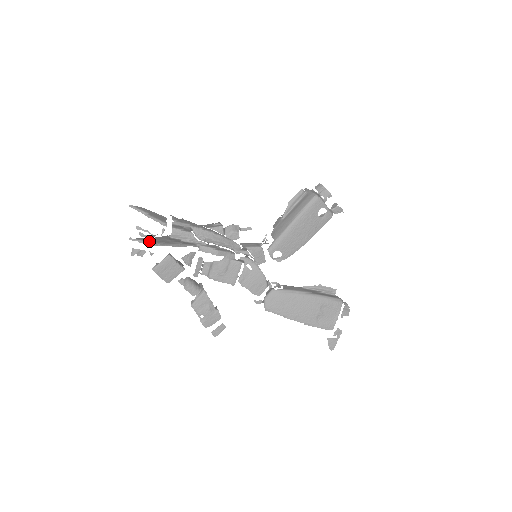
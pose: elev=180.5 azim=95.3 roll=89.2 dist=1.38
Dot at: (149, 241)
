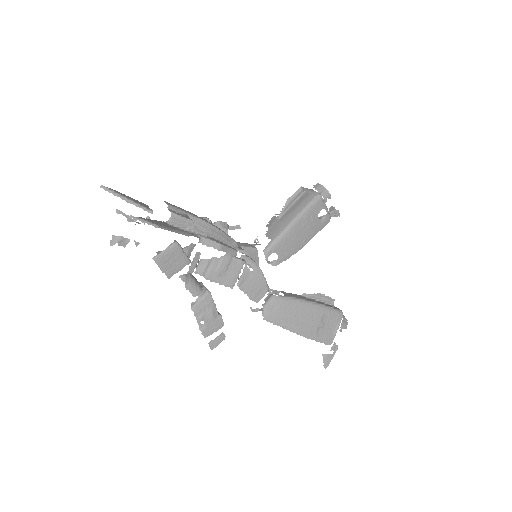
Dot at: (153, 222)
